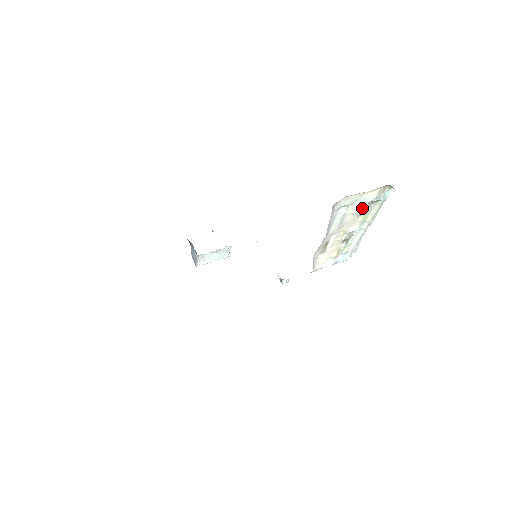
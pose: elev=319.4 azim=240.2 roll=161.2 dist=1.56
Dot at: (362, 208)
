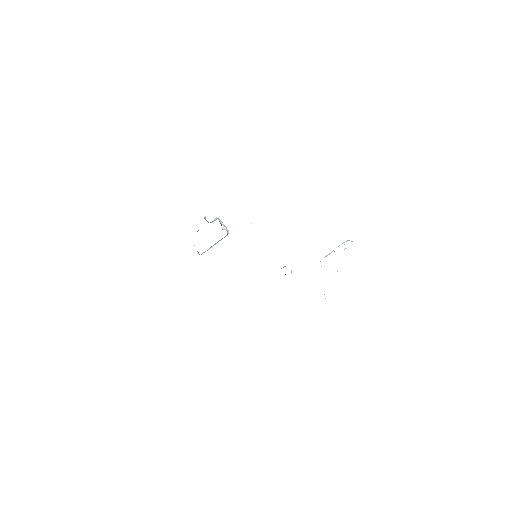
Dot at: occluded
